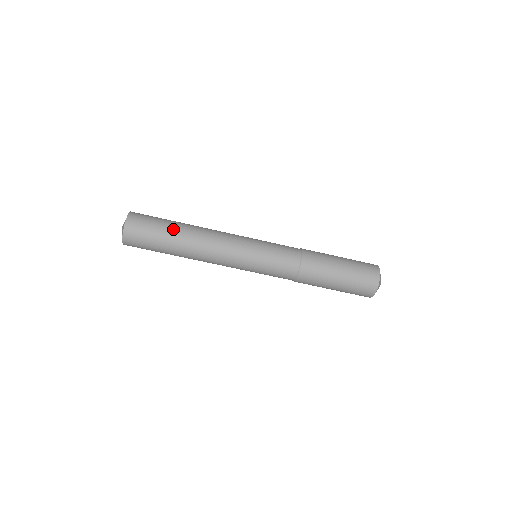
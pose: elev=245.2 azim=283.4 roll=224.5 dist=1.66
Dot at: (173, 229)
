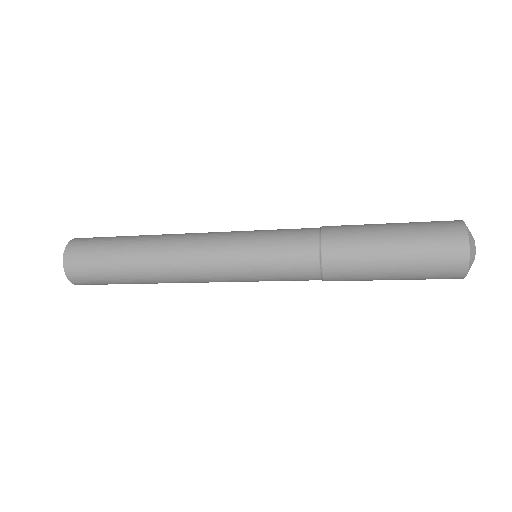
Dot at: (124, 268)
